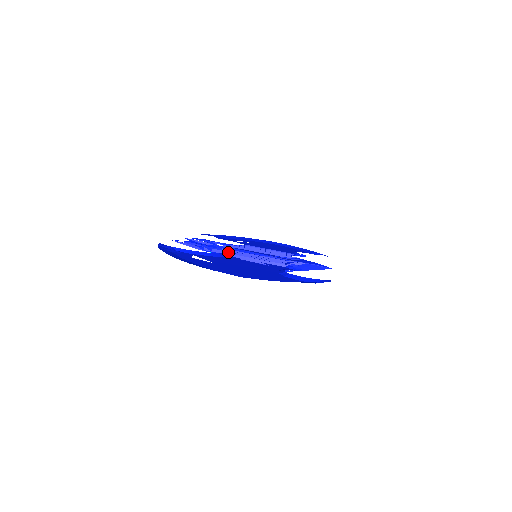
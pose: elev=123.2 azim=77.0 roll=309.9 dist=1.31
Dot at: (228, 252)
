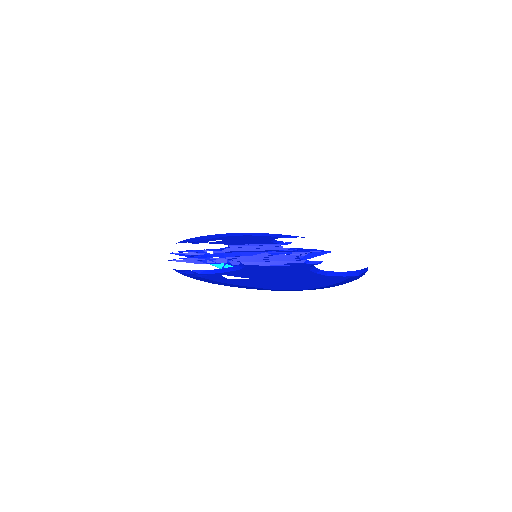
Dot at: (239, 260)
